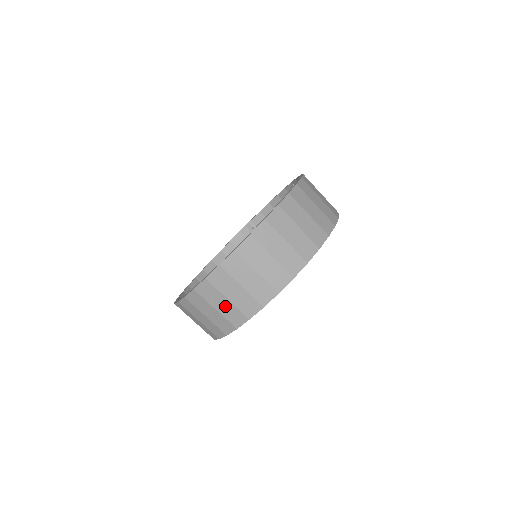
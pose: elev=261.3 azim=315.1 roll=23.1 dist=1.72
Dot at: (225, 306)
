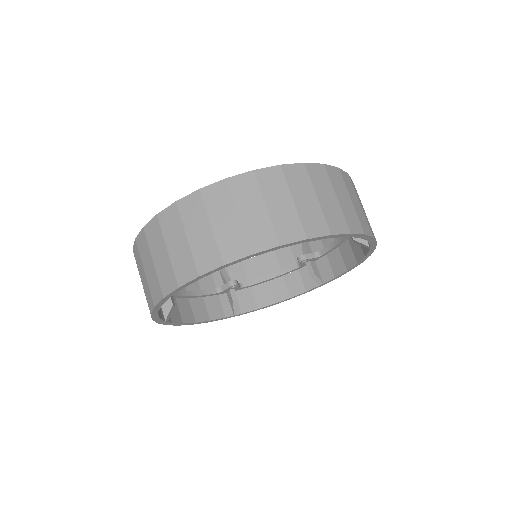
Dot at: (256, 215)
